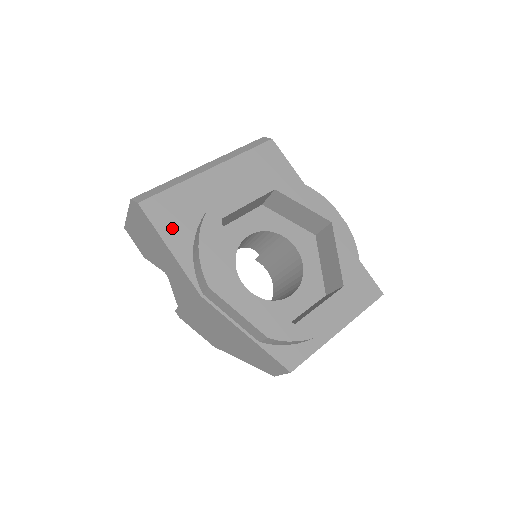
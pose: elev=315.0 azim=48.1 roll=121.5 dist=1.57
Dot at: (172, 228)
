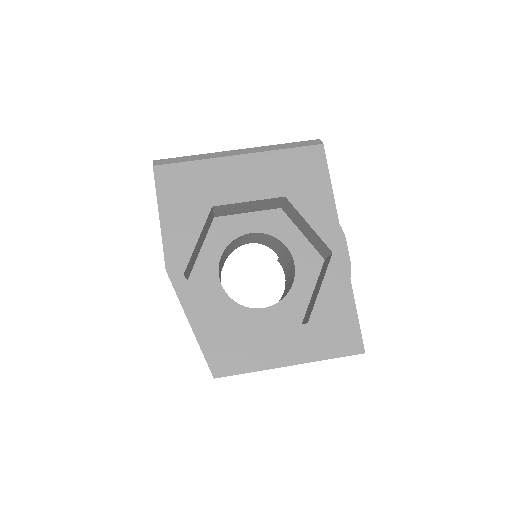
Dot at: (172, 199)
